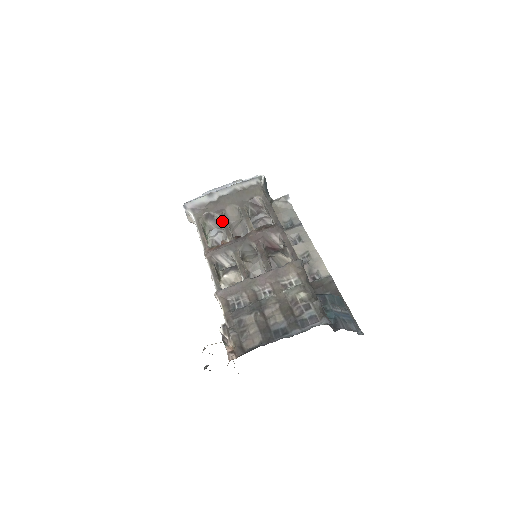
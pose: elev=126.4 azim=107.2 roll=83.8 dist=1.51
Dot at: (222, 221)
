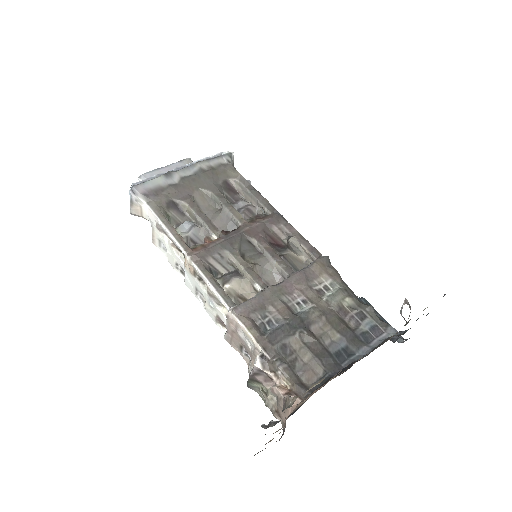
Dot at: (195, 211)
